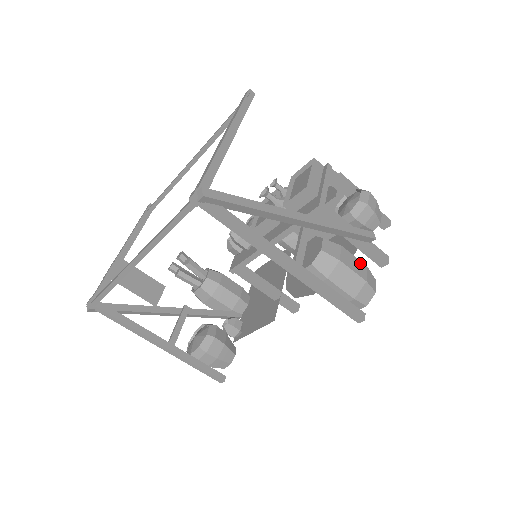
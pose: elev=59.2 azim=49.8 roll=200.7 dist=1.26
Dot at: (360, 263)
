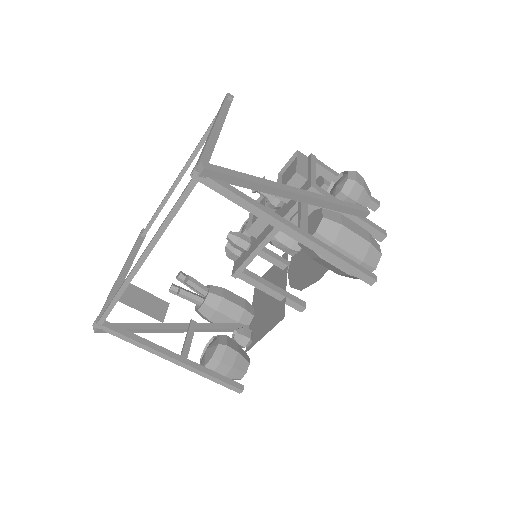
Dot at: (361, 228)
